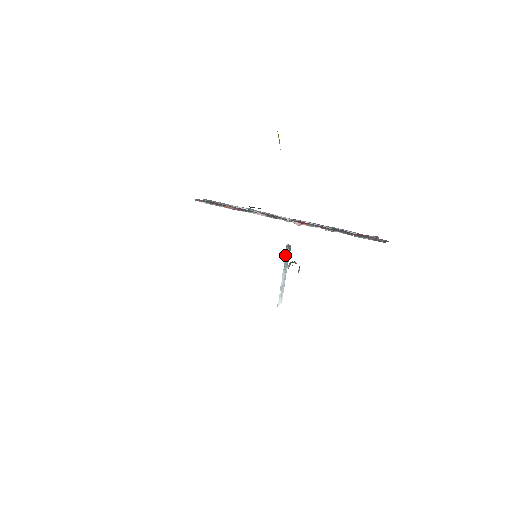
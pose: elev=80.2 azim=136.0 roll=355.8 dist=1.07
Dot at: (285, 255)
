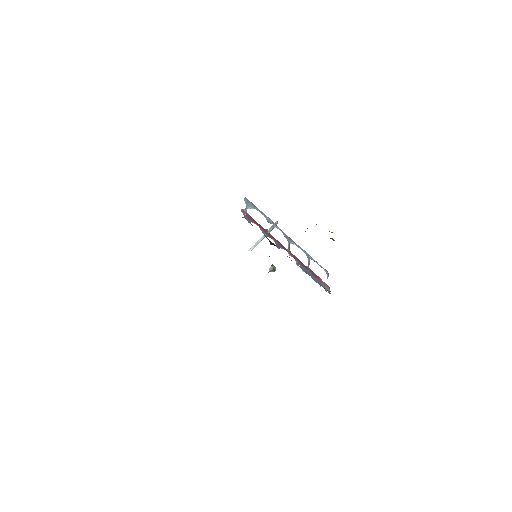
Dot at: (271, 227)
